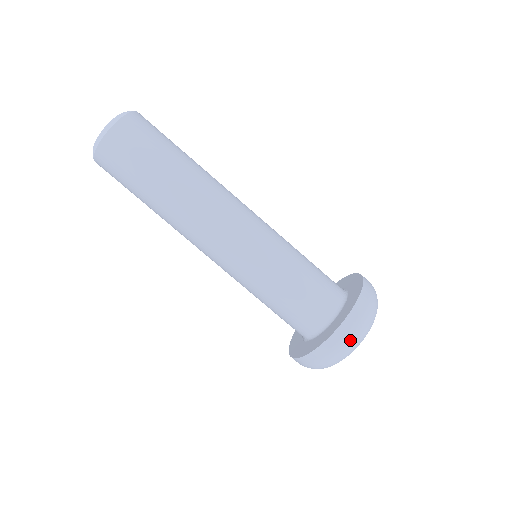
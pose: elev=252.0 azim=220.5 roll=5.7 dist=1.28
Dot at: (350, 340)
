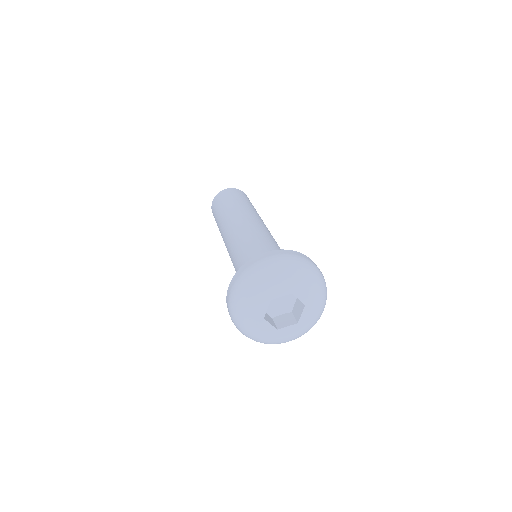
Dot at: (280, 259)
